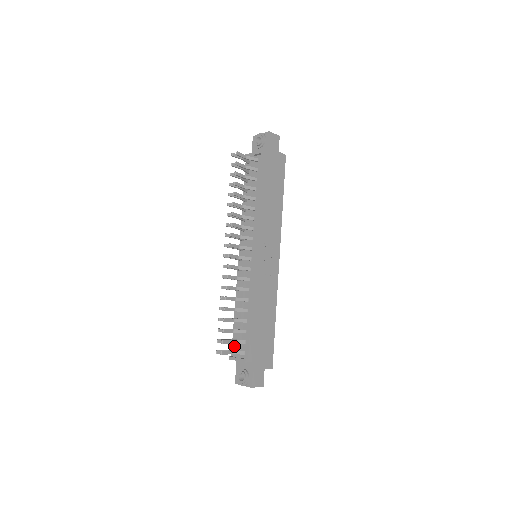
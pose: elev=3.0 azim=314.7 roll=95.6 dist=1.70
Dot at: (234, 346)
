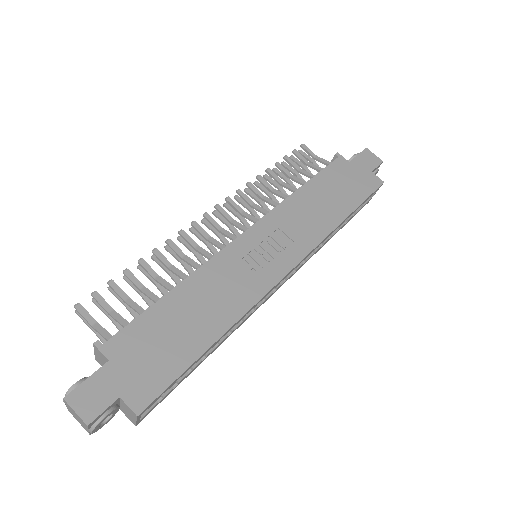
Dot at: occluded
